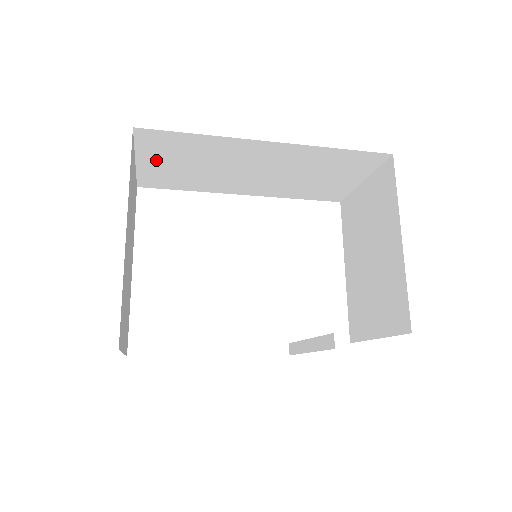
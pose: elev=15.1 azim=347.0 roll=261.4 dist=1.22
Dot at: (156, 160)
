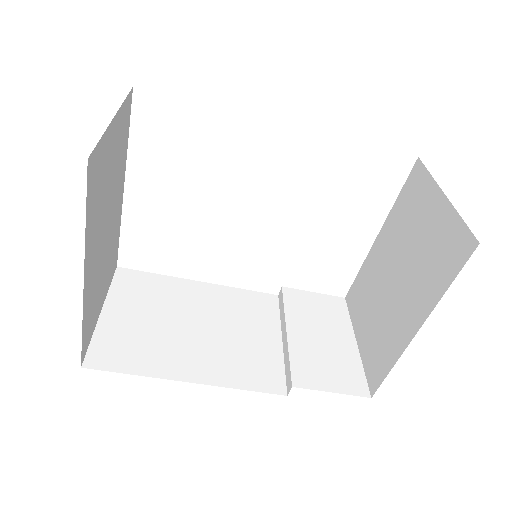
Dot at: occluded
